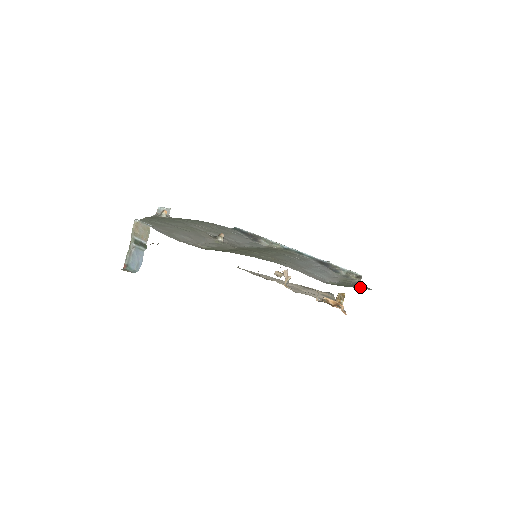
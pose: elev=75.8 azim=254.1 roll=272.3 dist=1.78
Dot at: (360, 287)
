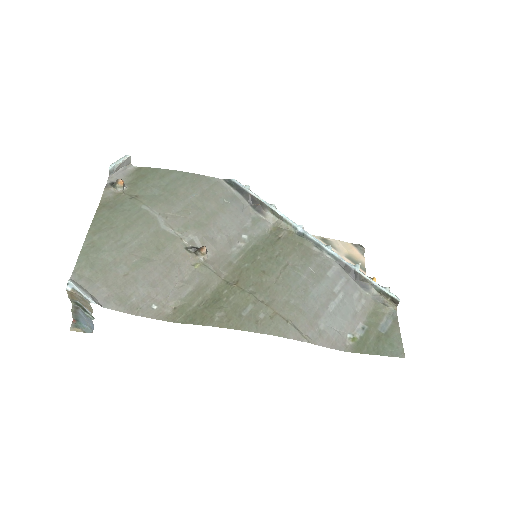
Dot at: (390, 348)
